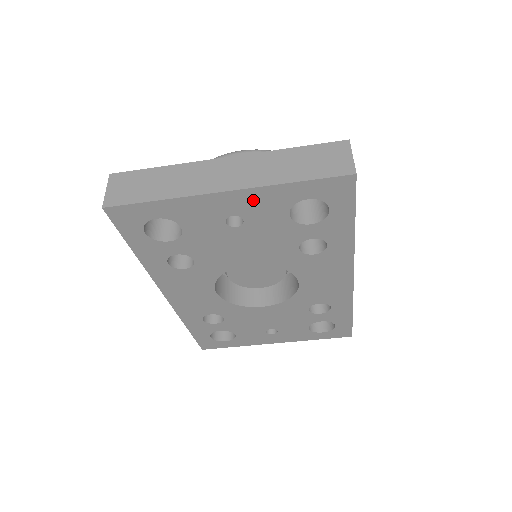
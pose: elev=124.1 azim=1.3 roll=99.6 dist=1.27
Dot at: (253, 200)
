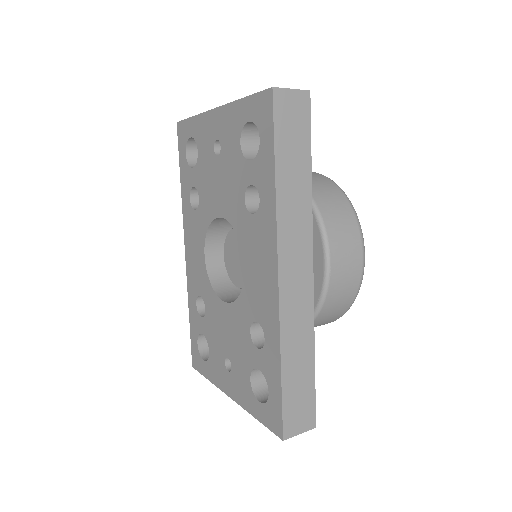
Dot at: (226, 120)
